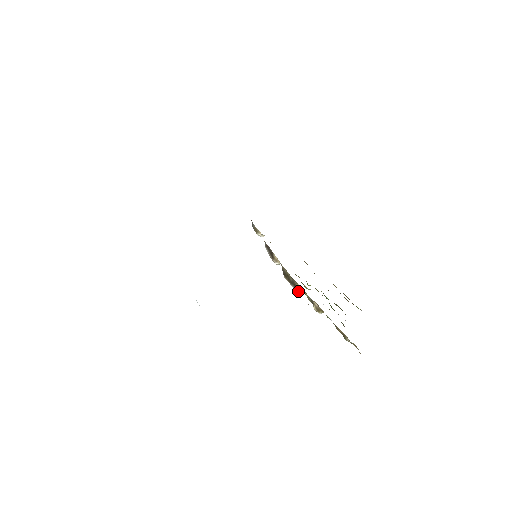
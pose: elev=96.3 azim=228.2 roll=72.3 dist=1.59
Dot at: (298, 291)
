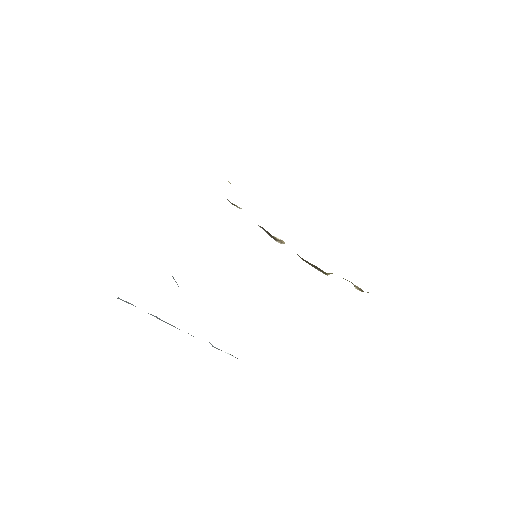
Dot at: (327, 275)
